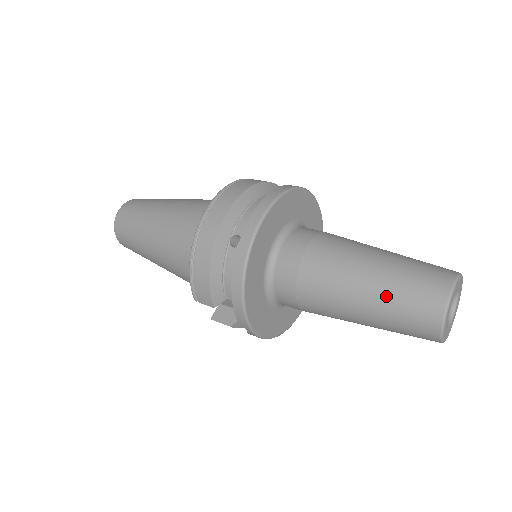
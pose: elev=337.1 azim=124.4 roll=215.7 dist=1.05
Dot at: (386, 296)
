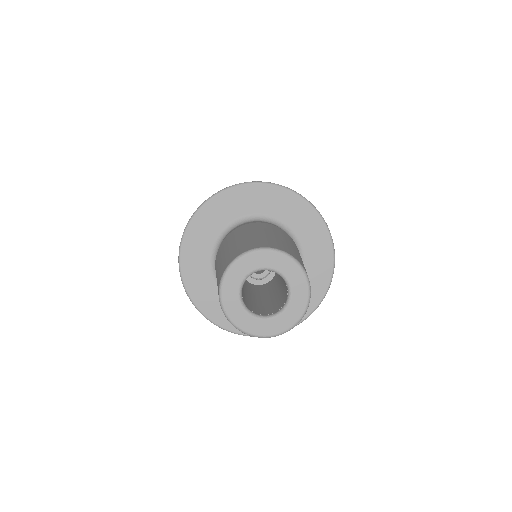
Dot at: (235, 245)
